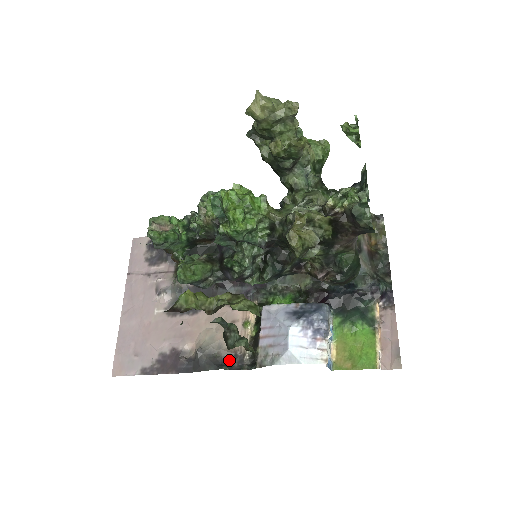
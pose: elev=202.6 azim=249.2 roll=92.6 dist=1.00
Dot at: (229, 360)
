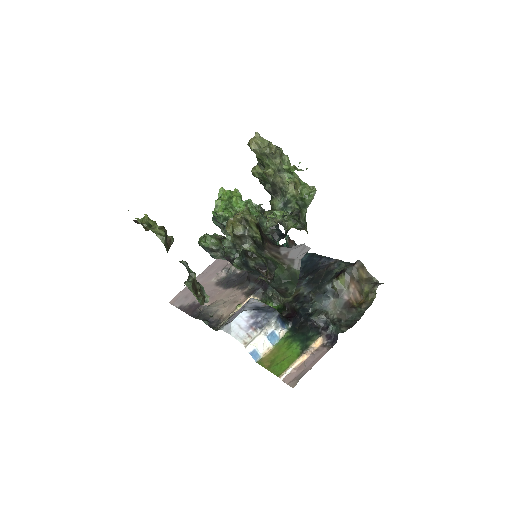
Dot at: (214, 321)
